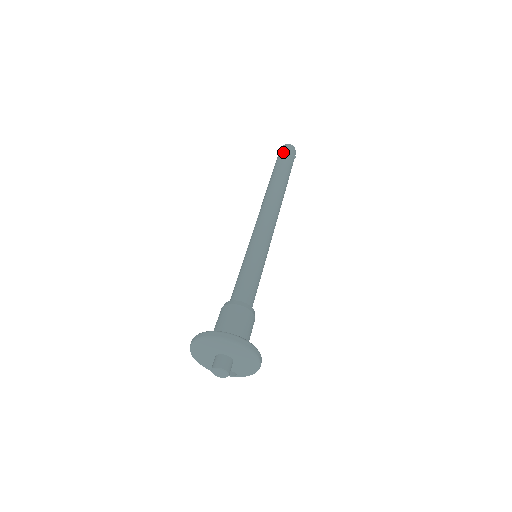
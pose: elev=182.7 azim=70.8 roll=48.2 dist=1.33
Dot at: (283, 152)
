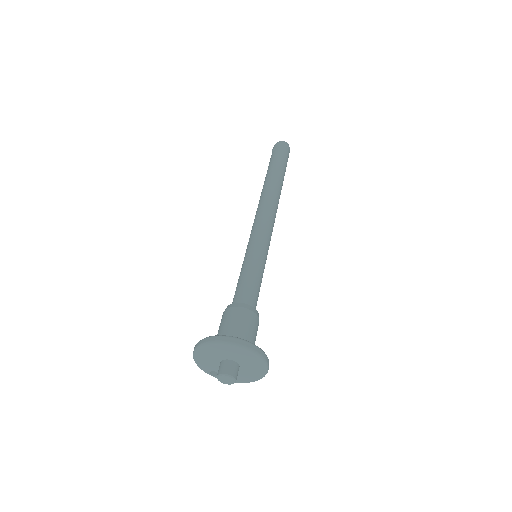
Dot at: (285, 151)
